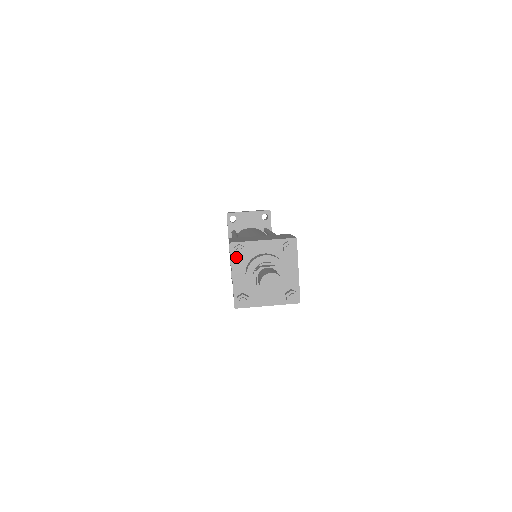
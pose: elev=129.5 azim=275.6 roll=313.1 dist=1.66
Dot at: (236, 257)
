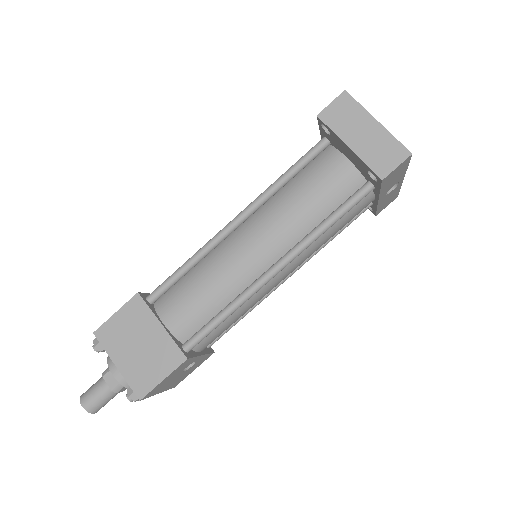
Dot at: occluded
